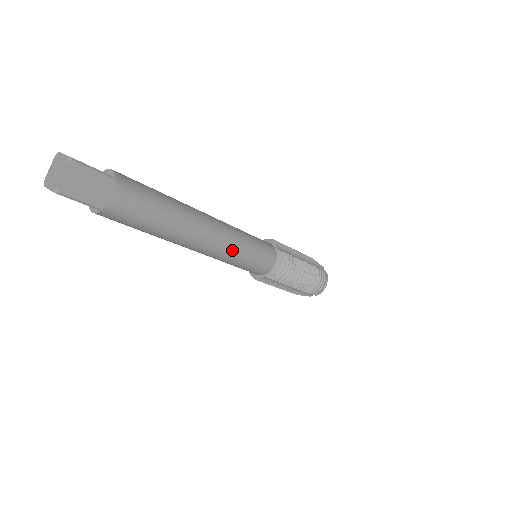
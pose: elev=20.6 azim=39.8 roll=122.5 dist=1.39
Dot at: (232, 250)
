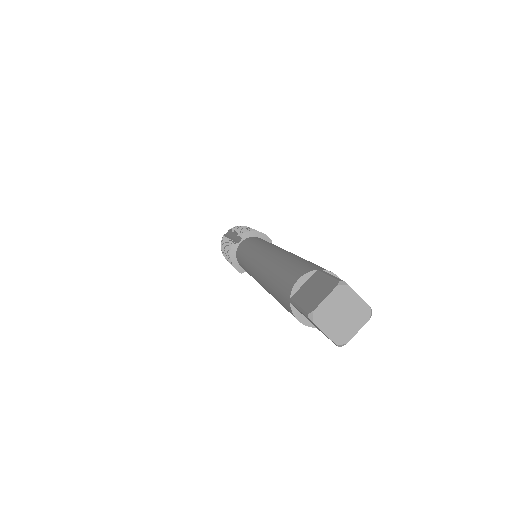
Dot at: occluded
